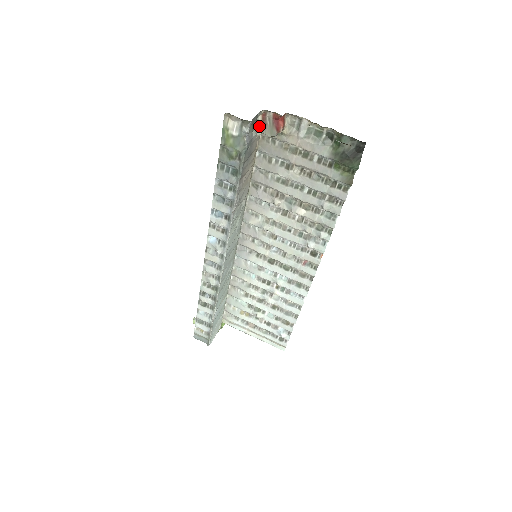
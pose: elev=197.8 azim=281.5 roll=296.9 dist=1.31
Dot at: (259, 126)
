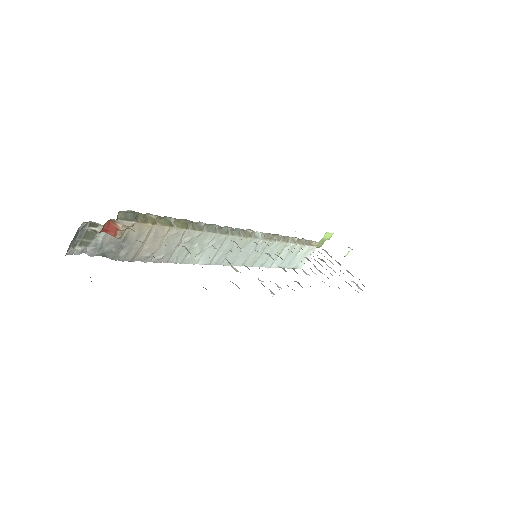
Dot at: (102, 225)
